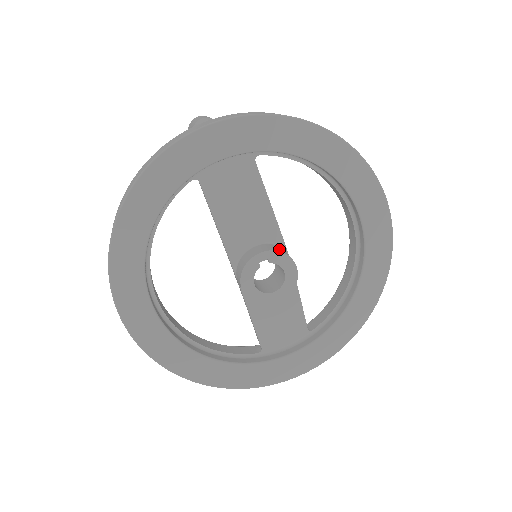
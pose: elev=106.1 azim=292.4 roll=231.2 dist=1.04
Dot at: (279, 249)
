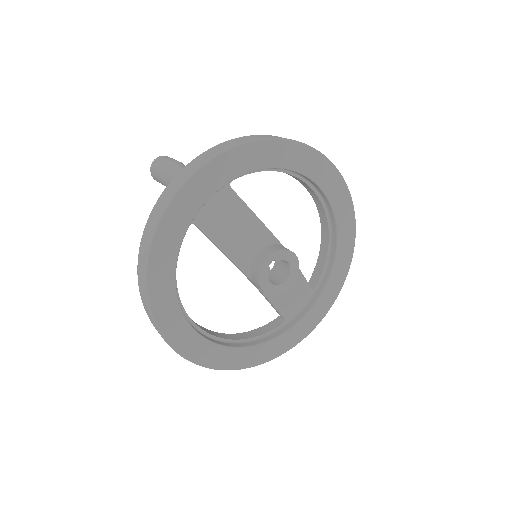
Dot at: (278, 248)
